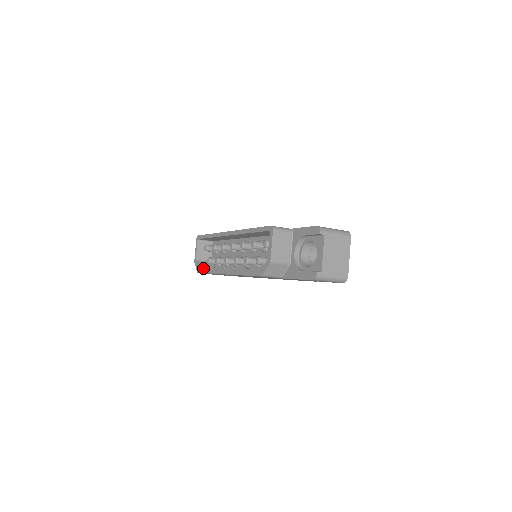
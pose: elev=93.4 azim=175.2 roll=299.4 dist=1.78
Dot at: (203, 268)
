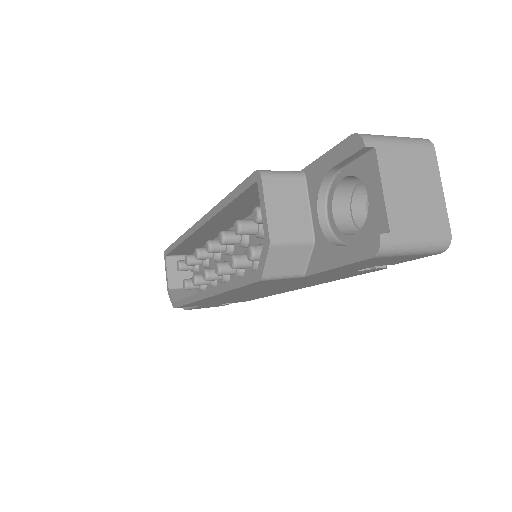
Dot at: occluded
